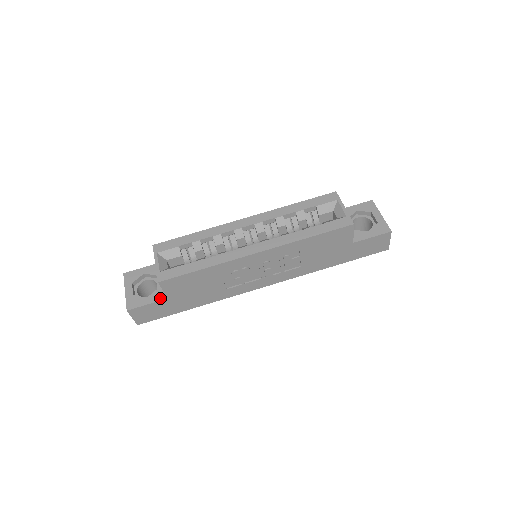
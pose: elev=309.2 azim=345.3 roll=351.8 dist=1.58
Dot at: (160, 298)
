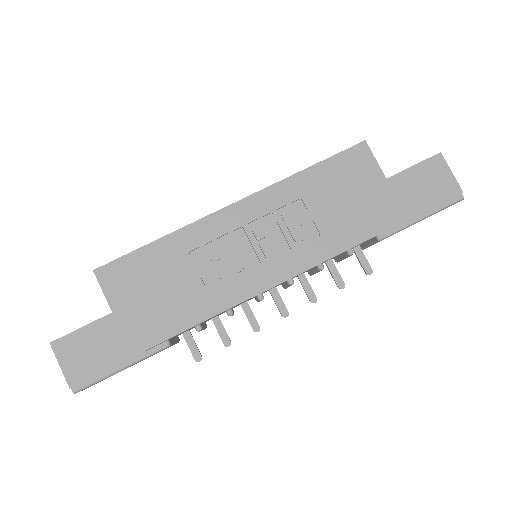
Dot at: (103, 317)
